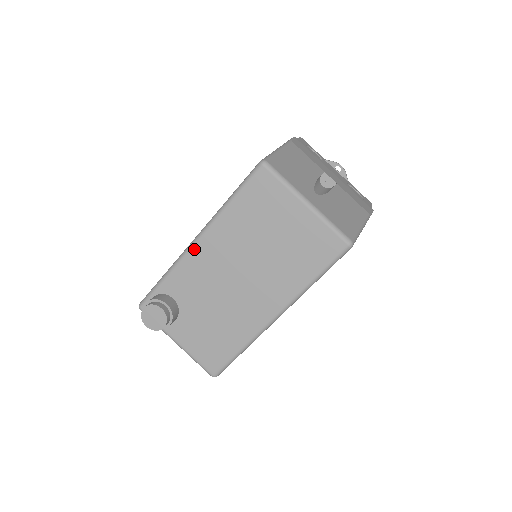
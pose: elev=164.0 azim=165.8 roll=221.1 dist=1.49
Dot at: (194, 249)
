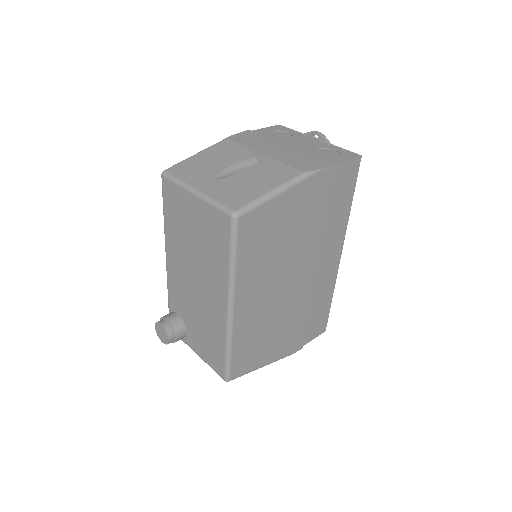
Dot at: (168, 267)
